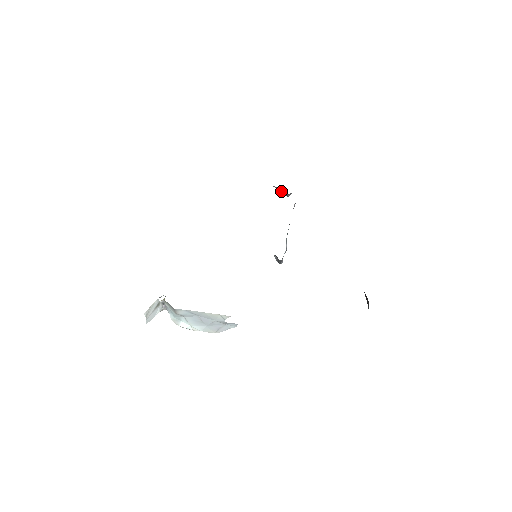
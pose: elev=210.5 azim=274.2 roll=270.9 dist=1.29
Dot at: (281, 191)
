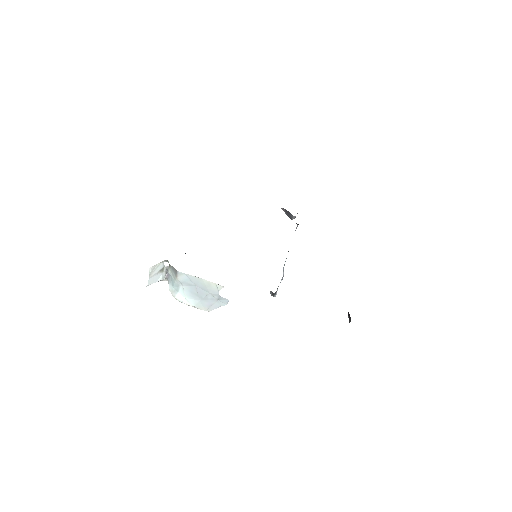
Dot at: (287, 214)
